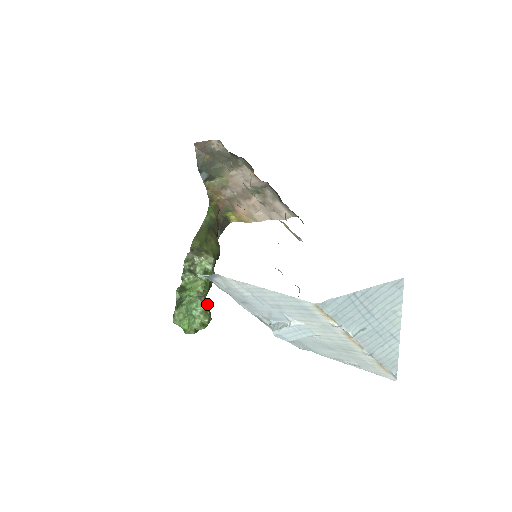
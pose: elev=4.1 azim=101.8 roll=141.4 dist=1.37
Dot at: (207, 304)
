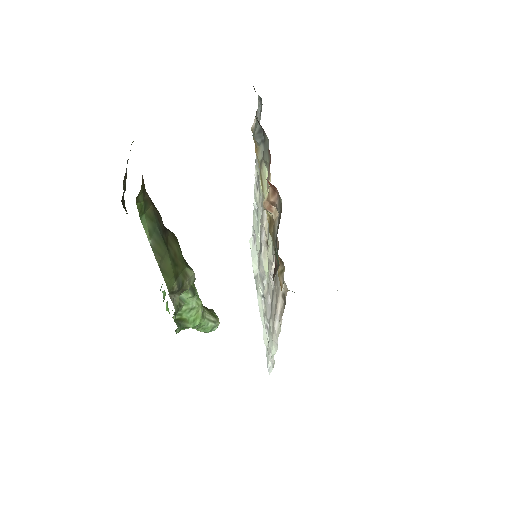
Dot at: (217, 317)
